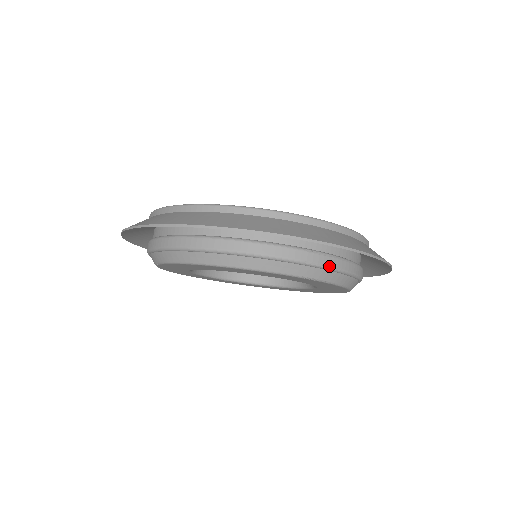
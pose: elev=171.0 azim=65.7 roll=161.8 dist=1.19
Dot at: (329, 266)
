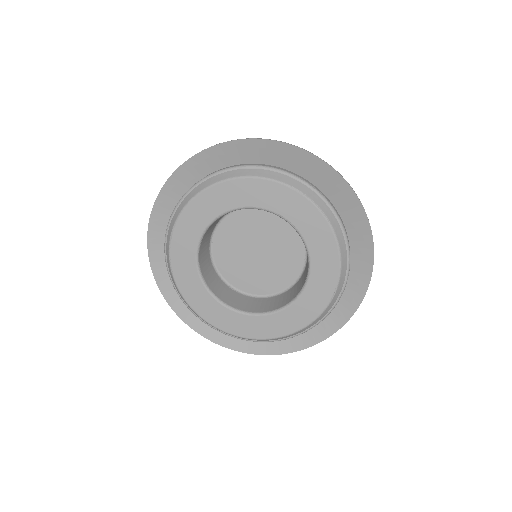
Dot at: (313, 187)
